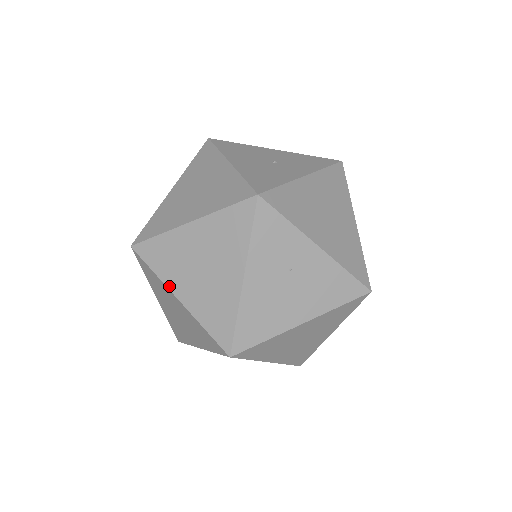
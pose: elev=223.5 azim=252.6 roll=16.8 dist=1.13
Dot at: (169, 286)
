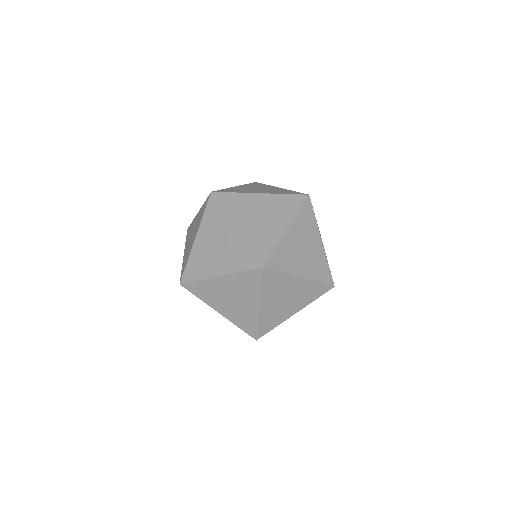
Dot at: (211, 306)
